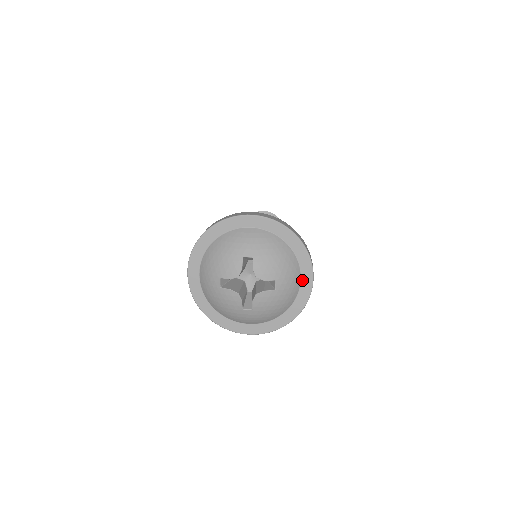
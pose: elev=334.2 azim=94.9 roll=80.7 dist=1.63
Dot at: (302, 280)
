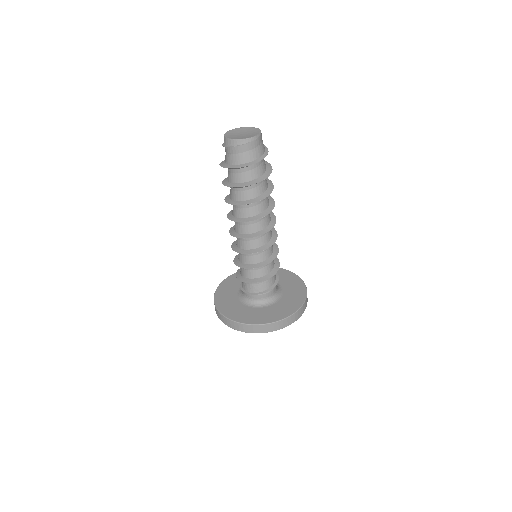
Dot at: occluded
